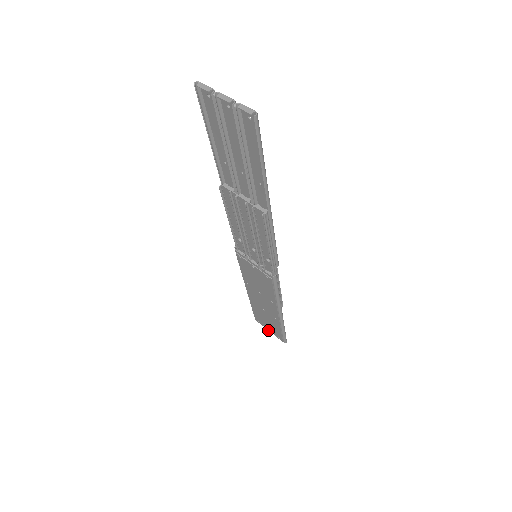
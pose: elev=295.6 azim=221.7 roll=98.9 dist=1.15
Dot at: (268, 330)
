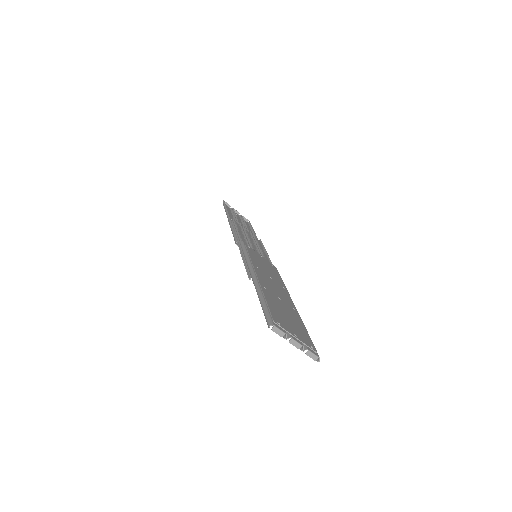
Dot at: occluded
